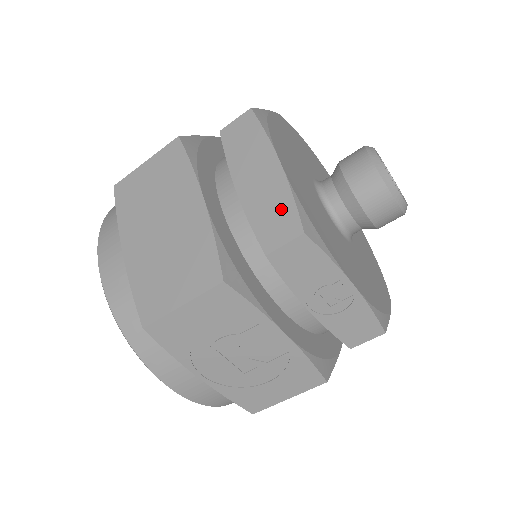
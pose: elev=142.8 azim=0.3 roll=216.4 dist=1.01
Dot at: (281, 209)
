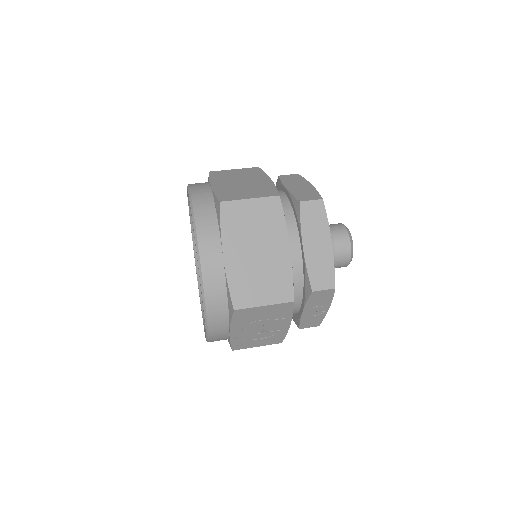
Dot at: (326, 270)
